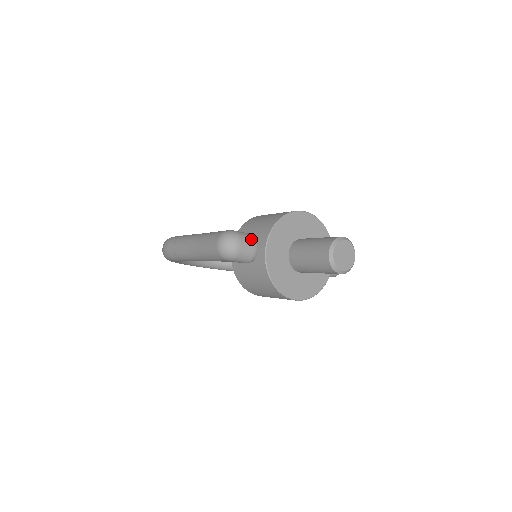
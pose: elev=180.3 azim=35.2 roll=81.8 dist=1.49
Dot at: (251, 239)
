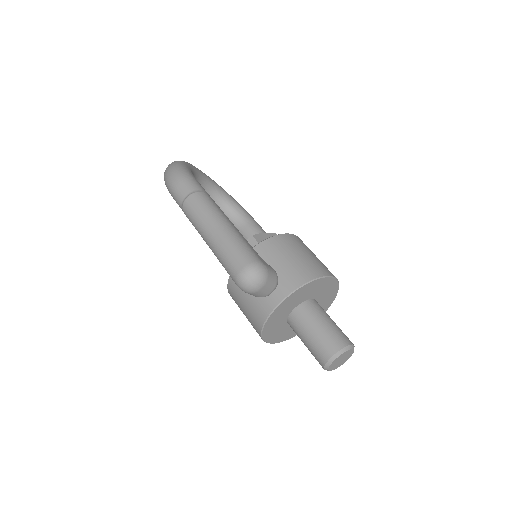
Dot at: (274, 283)
